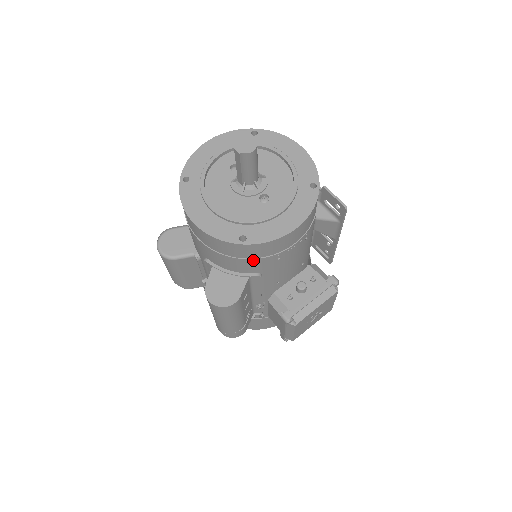
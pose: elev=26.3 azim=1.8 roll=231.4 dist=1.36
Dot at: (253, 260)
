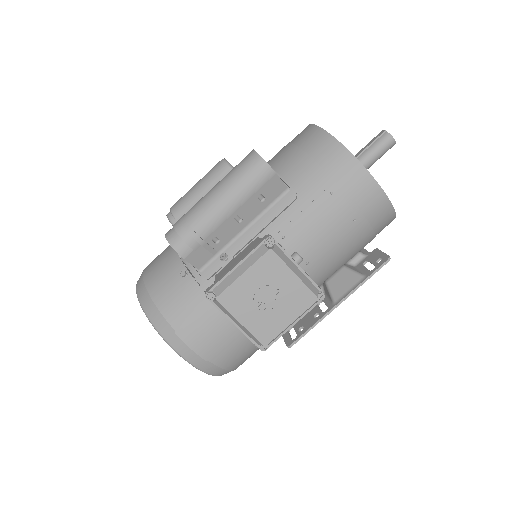
Dot at: (319, 169)
